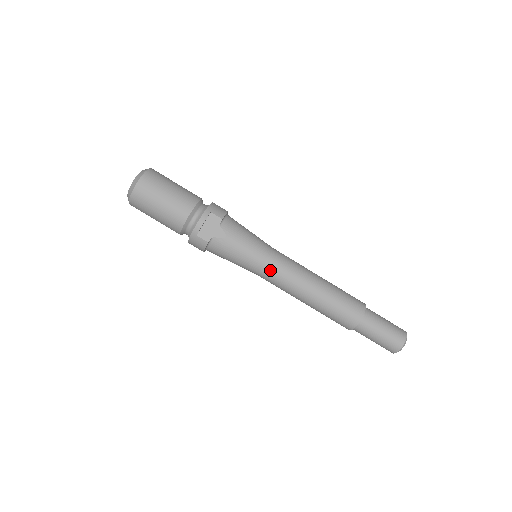
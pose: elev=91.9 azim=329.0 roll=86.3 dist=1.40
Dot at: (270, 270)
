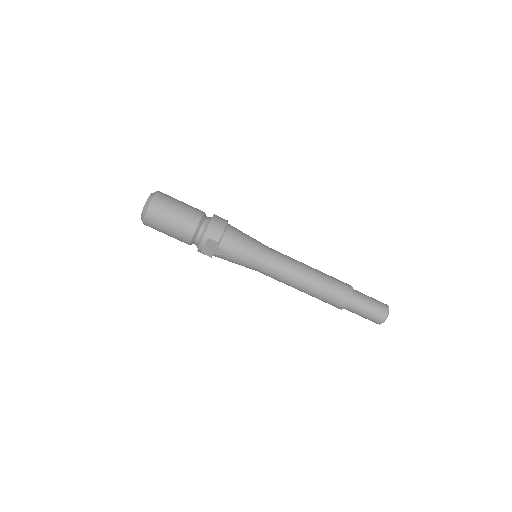
Dot at: (266, 274)
